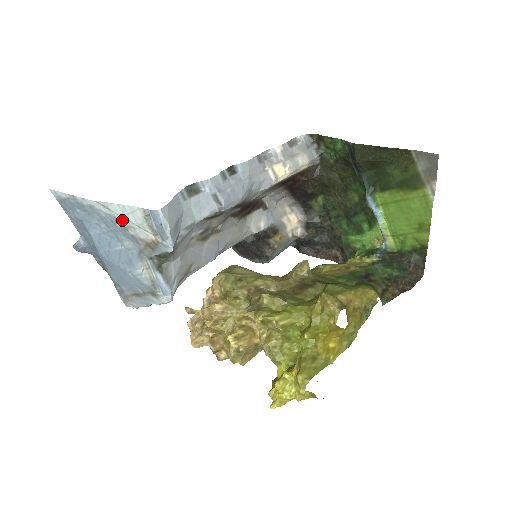
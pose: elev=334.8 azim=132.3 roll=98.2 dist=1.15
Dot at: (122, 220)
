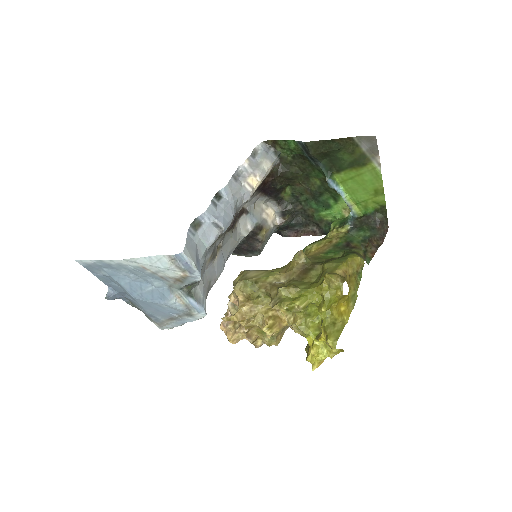
Dot at: (151, 268)
